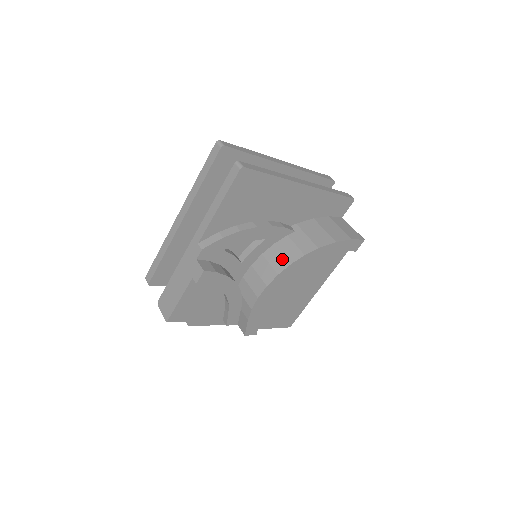
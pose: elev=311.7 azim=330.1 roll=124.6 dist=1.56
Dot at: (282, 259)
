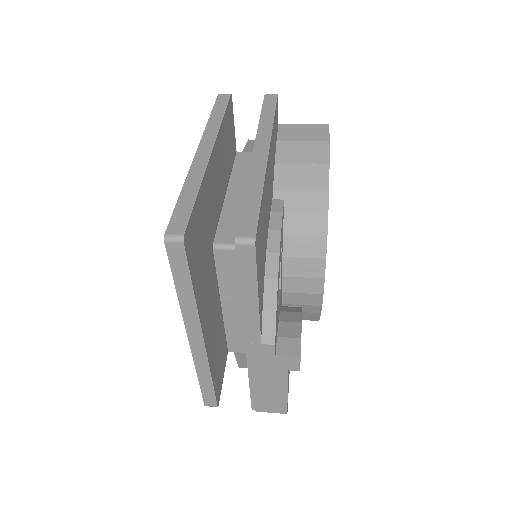
Dot at: (312, 241)
